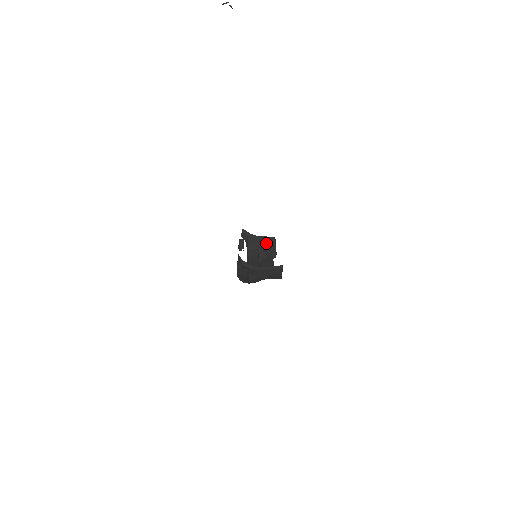
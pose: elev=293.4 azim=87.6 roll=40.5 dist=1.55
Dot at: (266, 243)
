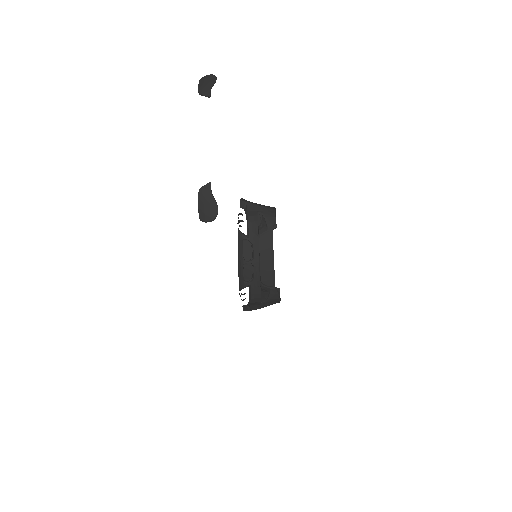
Dot at: (266, 211)
